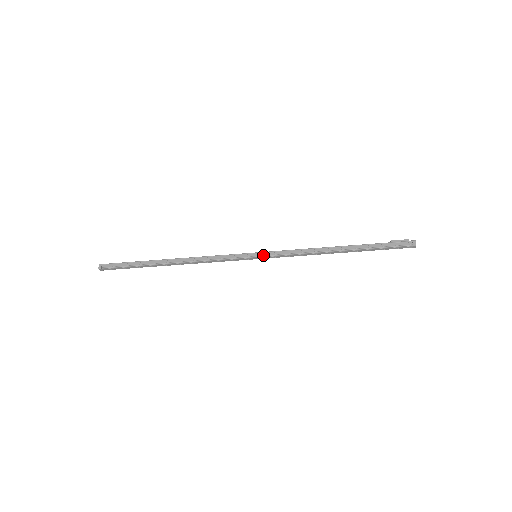
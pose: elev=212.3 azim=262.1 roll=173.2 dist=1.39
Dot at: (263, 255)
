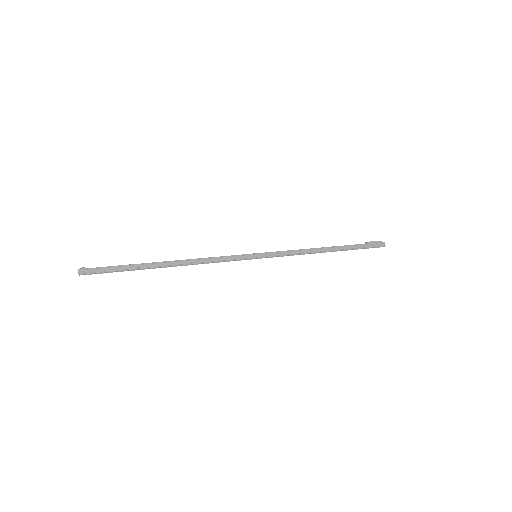
Dot at: (264, 256)
